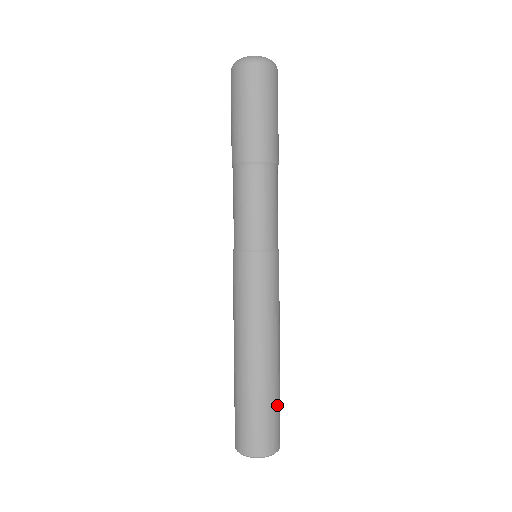
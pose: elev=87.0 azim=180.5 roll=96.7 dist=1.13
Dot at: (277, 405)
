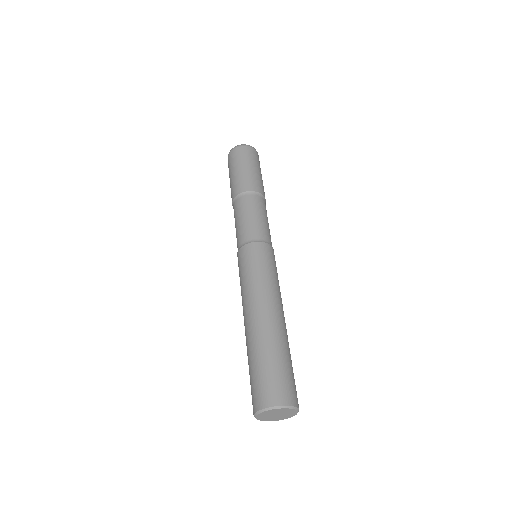
Dot at: (285, 361)
